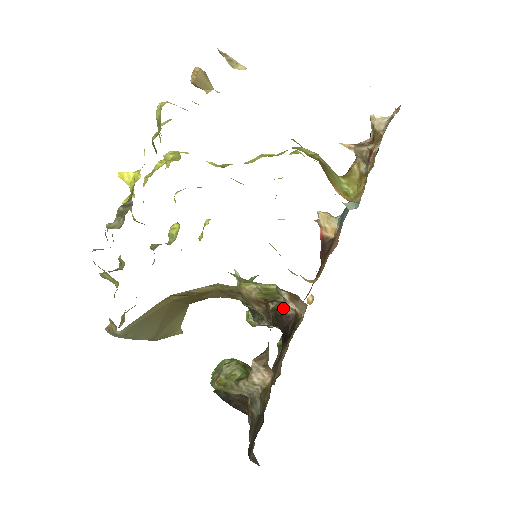
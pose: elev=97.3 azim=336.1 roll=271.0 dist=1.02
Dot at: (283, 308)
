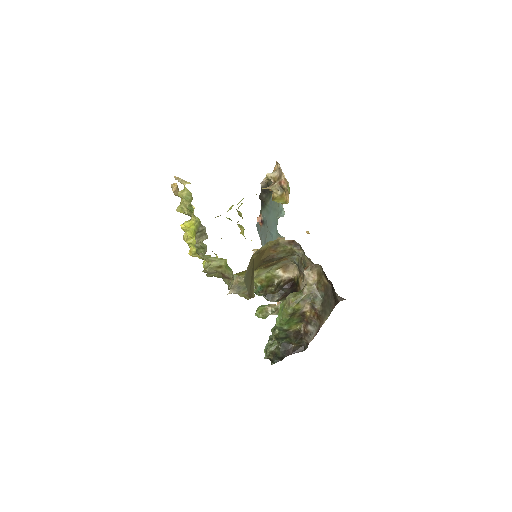
Dot at: (282, 281)
